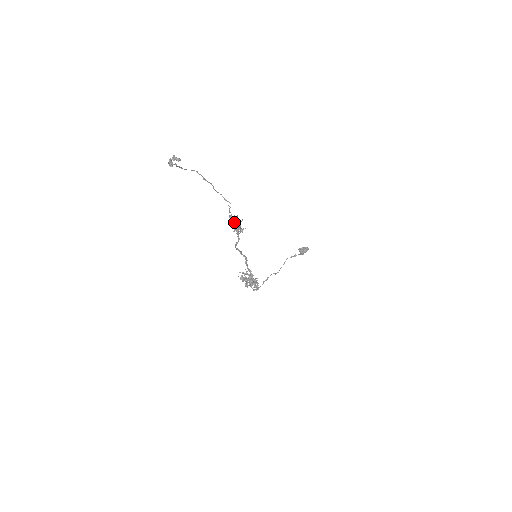
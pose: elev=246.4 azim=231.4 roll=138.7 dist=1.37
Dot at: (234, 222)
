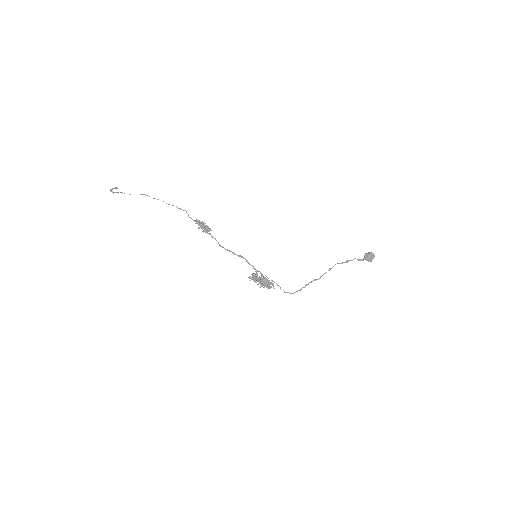
Dot at: (199, 225)
